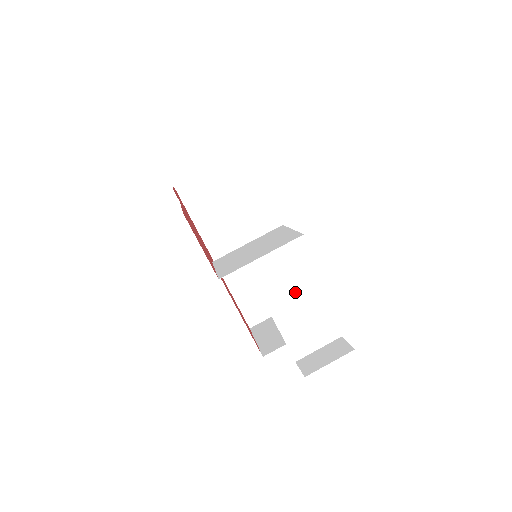
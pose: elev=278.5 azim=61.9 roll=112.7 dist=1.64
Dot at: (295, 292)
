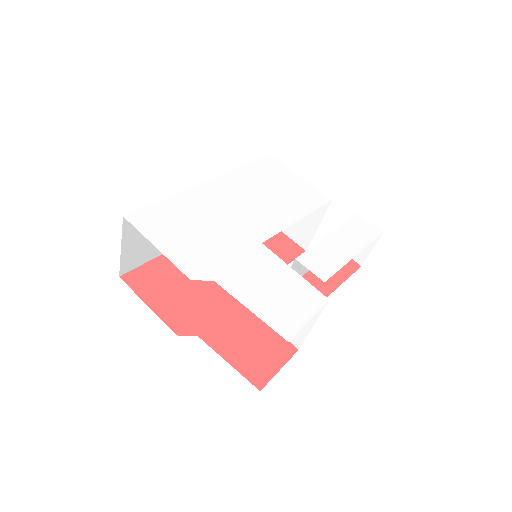
Dot at: occluded
